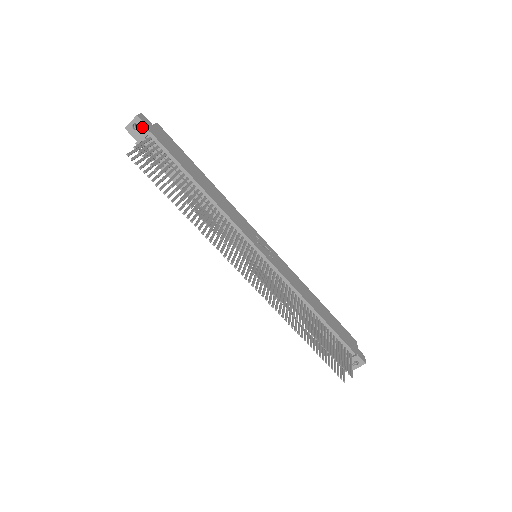
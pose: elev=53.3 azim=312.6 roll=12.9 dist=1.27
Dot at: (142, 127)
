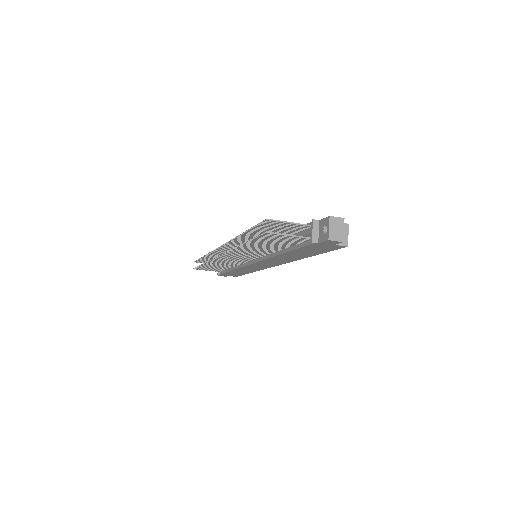
Dot at: occluded
